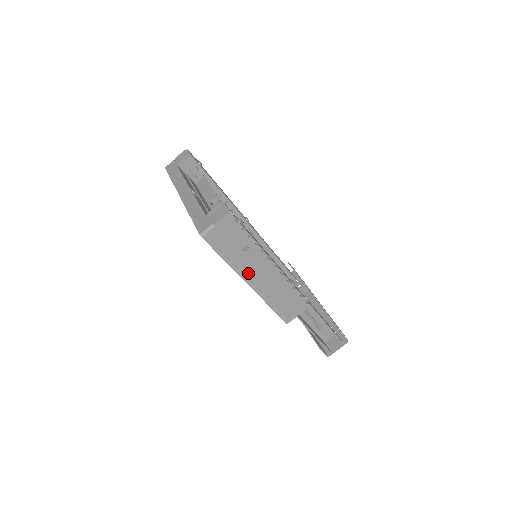
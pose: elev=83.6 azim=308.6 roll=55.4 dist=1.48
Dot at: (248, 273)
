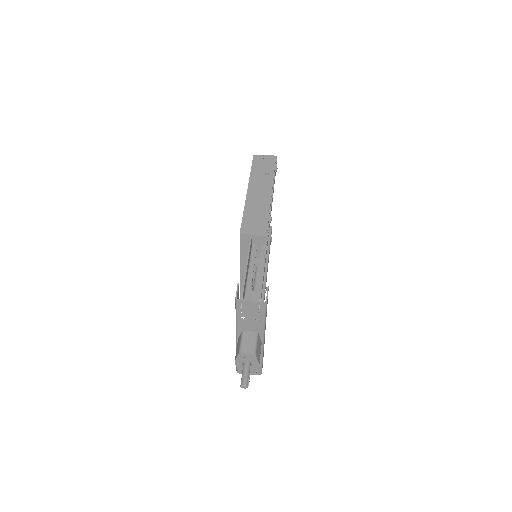
Dot at: (254, 185)
